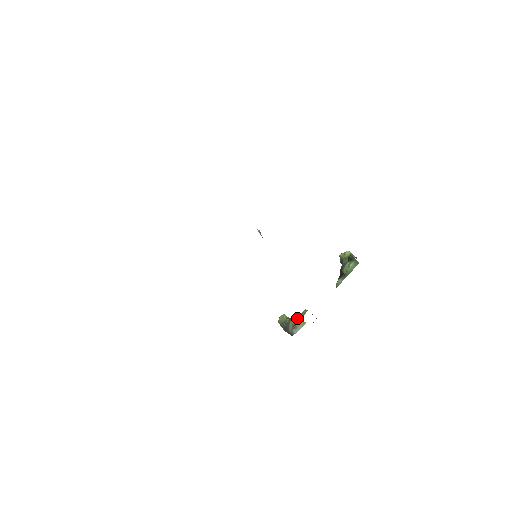
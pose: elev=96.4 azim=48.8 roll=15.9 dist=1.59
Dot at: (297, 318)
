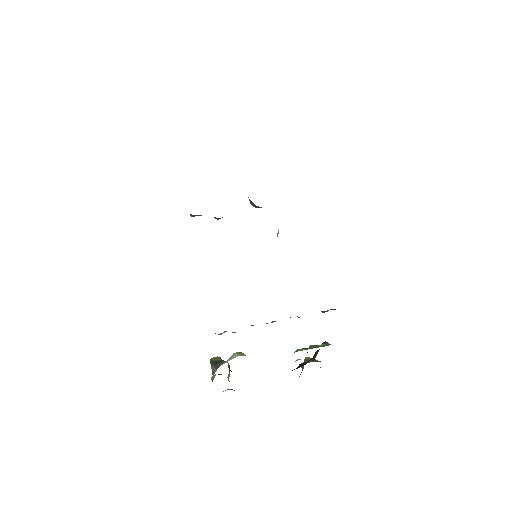
Dot at: (229, 372)
